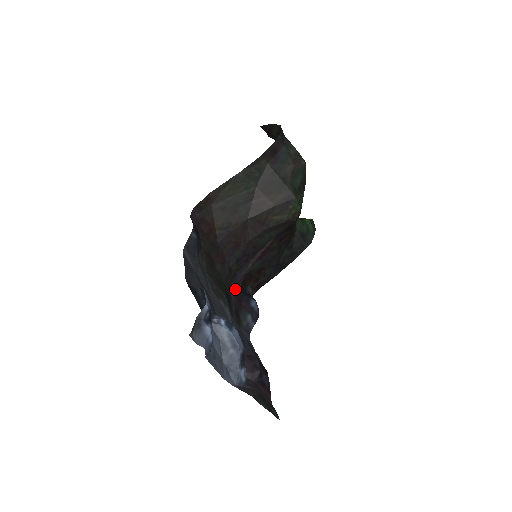
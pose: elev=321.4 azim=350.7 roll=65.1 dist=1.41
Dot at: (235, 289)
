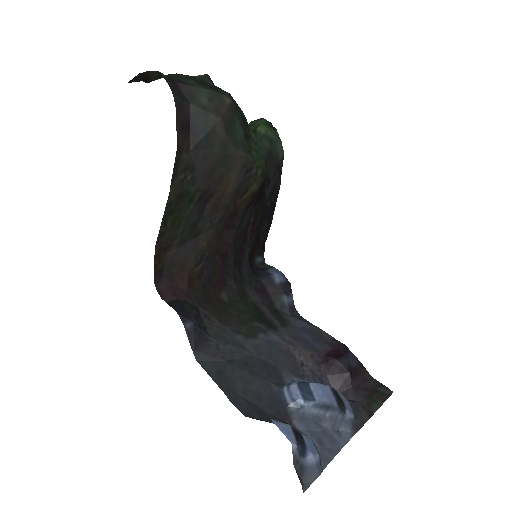
Dot at: (250, 284)
